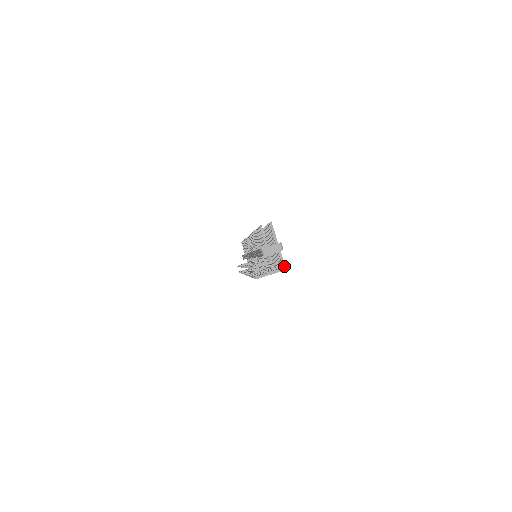
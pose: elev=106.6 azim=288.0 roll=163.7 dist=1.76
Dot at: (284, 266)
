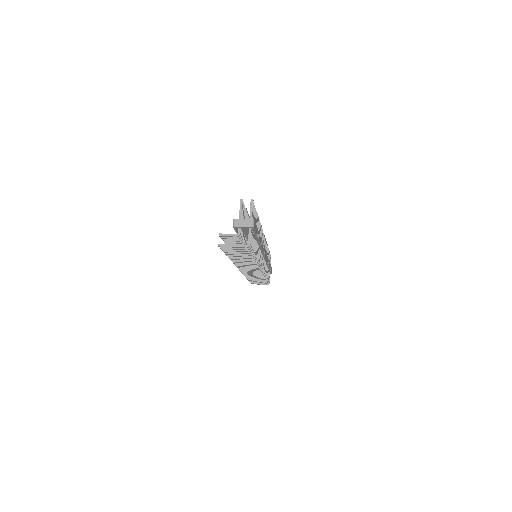
Dot at: (249, 243)
